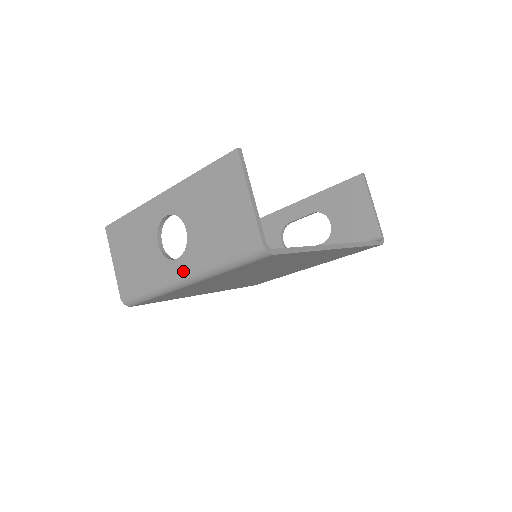
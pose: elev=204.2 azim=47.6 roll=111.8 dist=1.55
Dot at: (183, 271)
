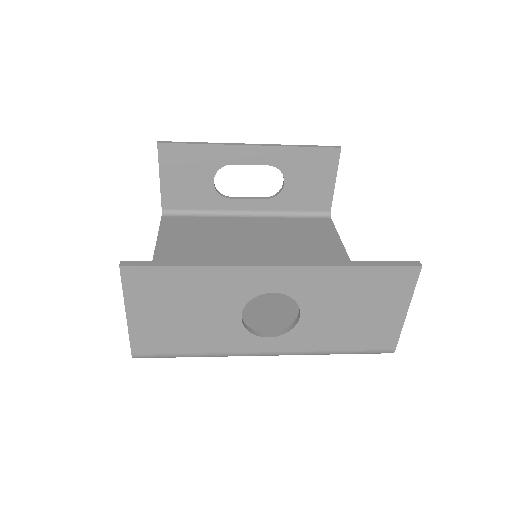
Dot at: (274, 350)
